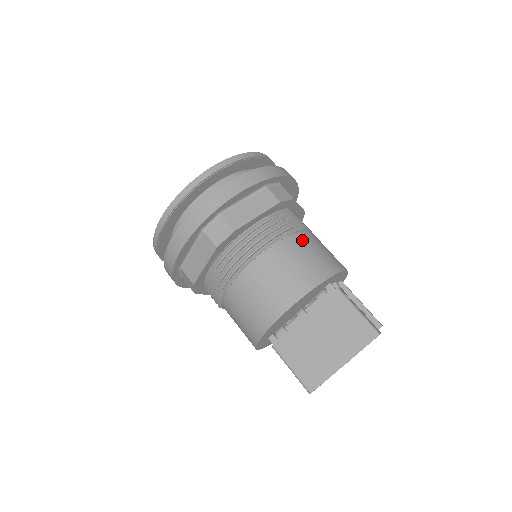
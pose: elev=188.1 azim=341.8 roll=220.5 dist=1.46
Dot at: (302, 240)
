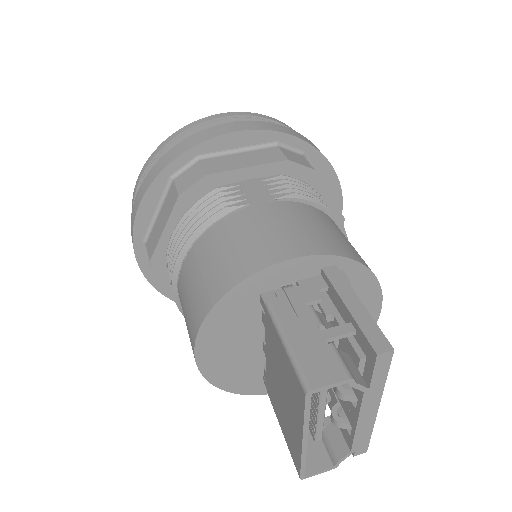
Dot at: (211, 239)
